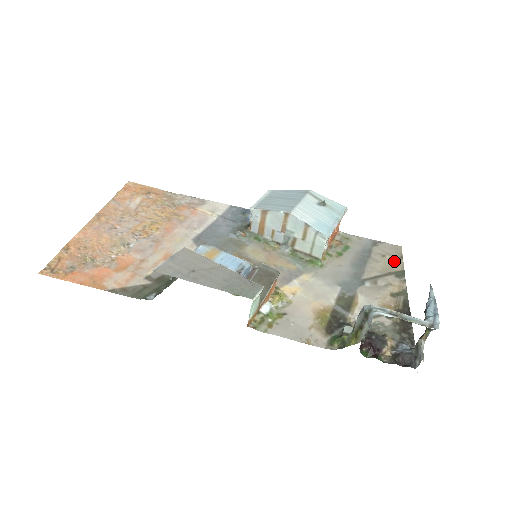
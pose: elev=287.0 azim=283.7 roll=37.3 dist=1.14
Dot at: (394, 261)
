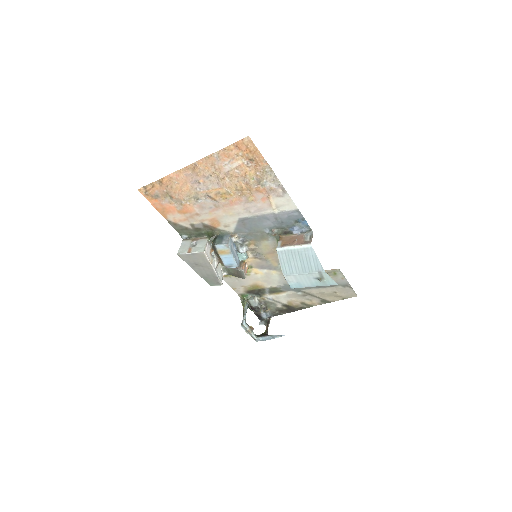
Dot at: (336, 297)
